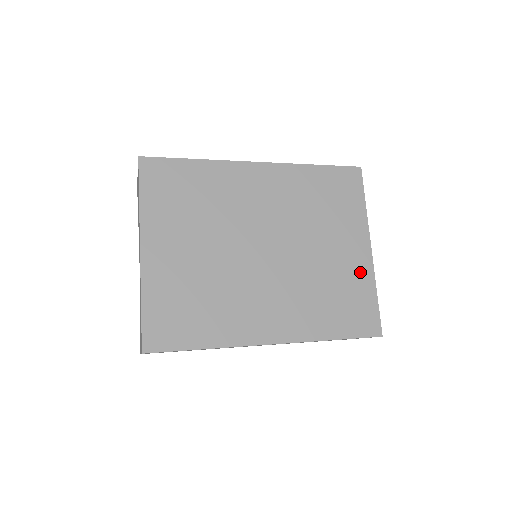
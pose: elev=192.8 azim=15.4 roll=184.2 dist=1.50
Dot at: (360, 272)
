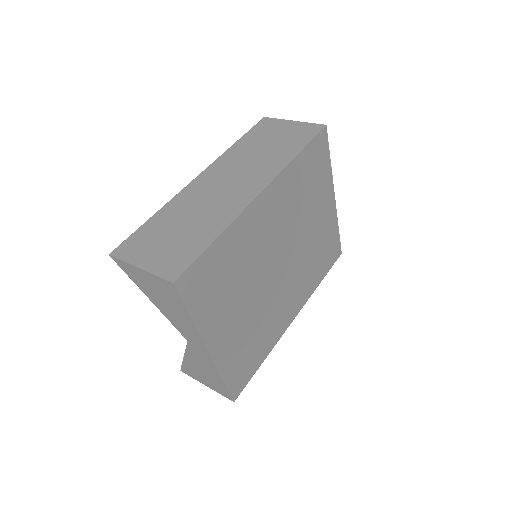
Dot at: (330, 222)
